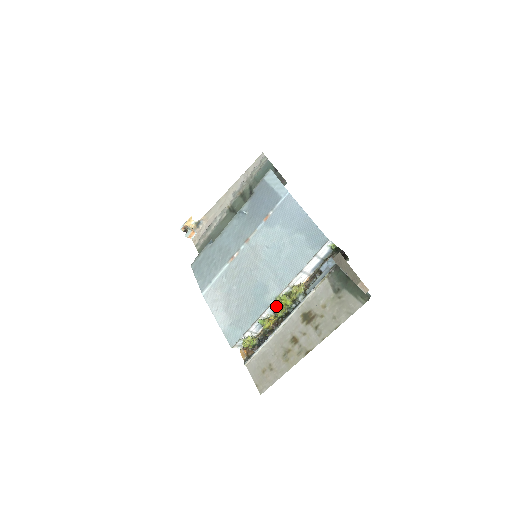
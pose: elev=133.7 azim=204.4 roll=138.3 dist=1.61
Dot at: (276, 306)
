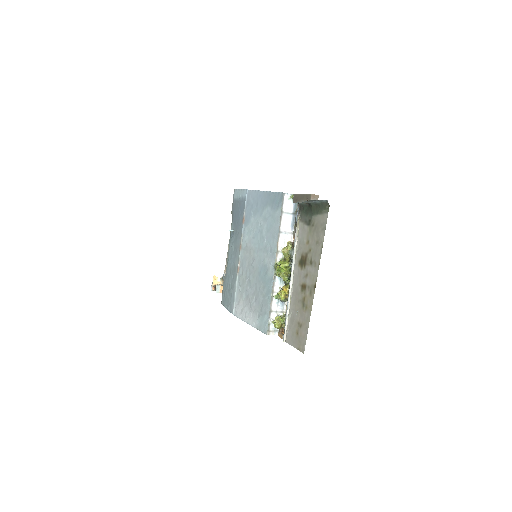
Dot at: (278, 273)
